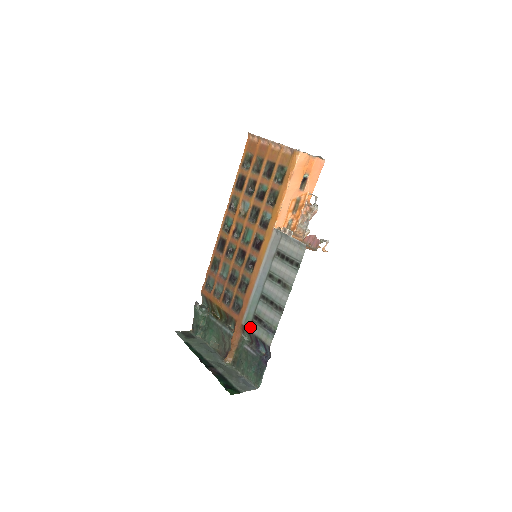
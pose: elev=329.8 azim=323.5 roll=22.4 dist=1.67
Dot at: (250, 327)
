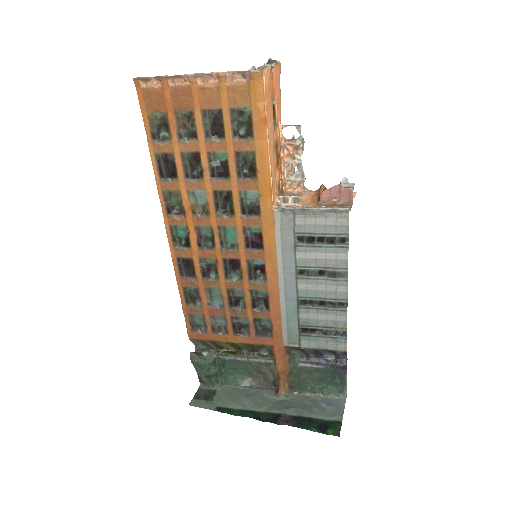
Dot at: (301, 344)
